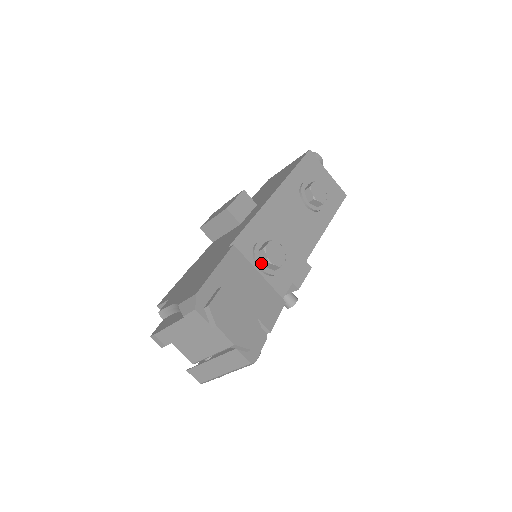
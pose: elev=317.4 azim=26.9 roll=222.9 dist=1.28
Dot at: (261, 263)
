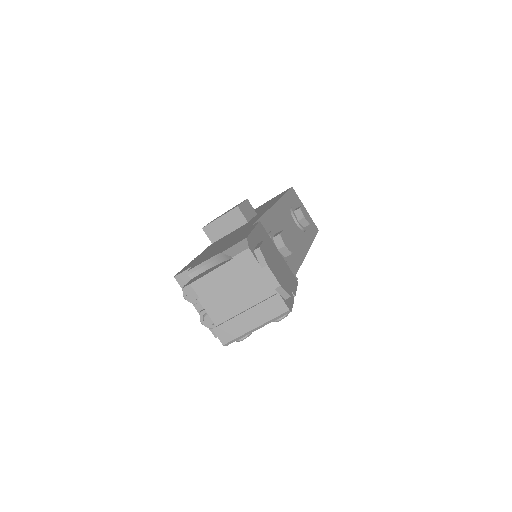
Dot at: occluded
